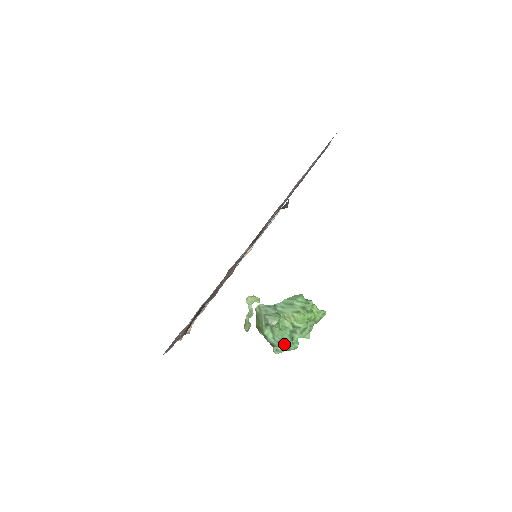
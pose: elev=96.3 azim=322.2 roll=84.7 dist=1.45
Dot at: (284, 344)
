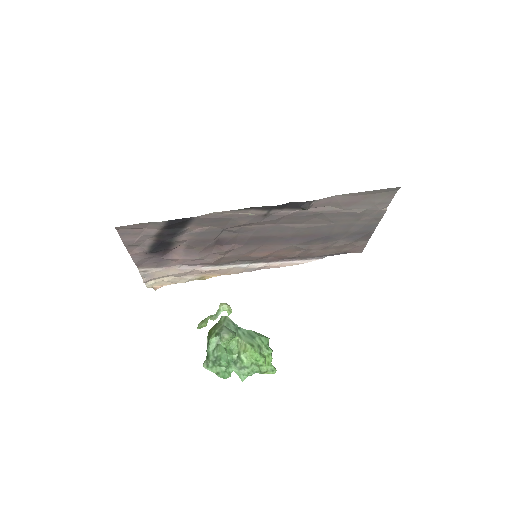
Dot at: (217, 363)
